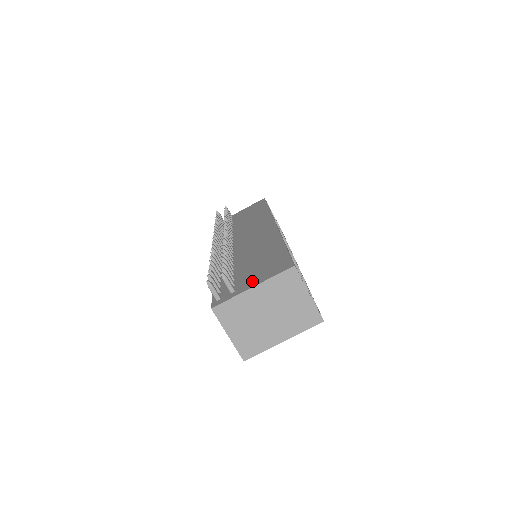
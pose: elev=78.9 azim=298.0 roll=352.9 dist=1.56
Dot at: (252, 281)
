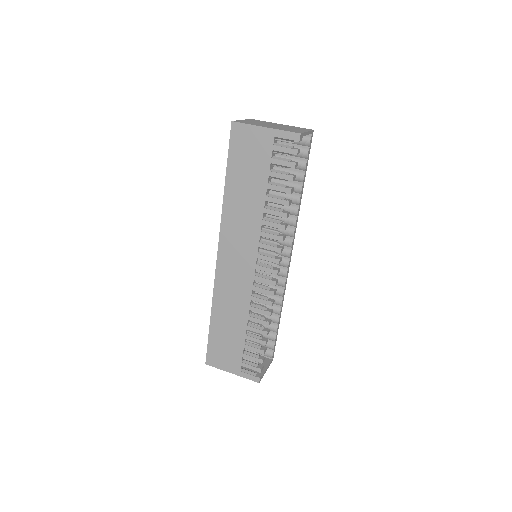
Dot at: occluded
